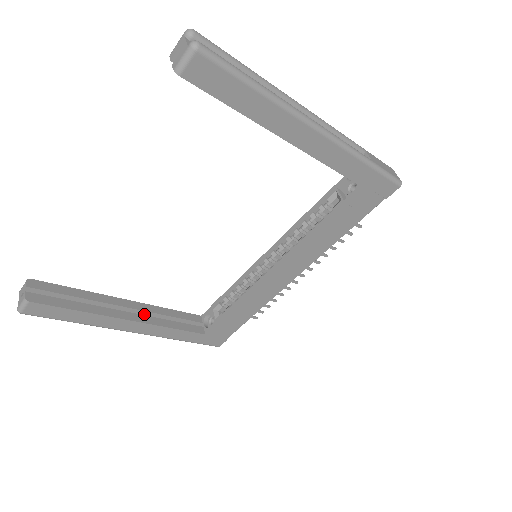
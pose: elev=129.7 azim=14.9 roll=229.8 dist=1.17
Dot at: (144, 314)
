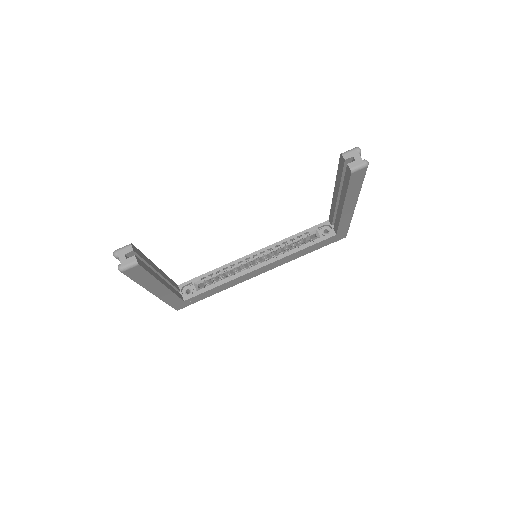
Dot at: occluded
